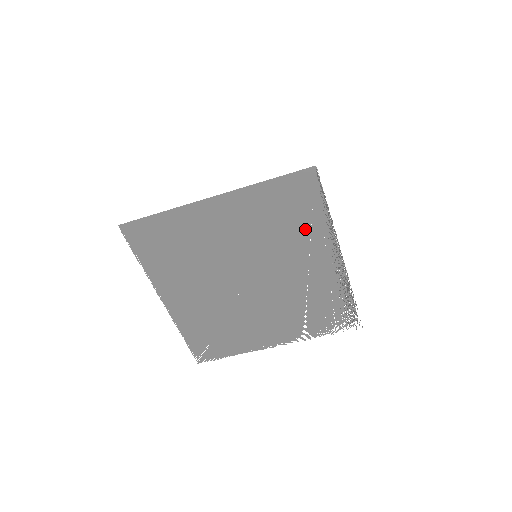
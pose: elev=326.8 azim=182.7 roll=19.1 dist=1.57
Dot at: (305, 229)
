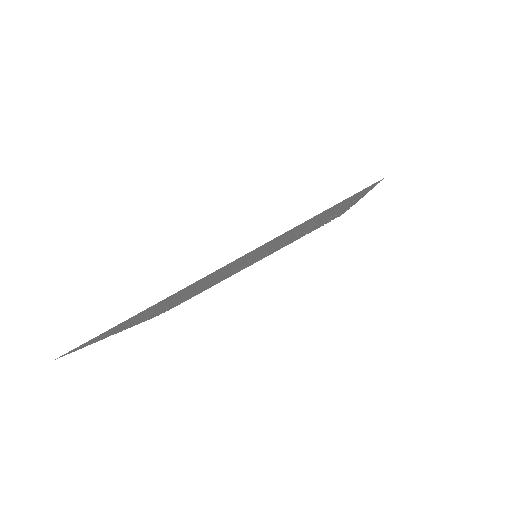
Dot at: (329, 214)
